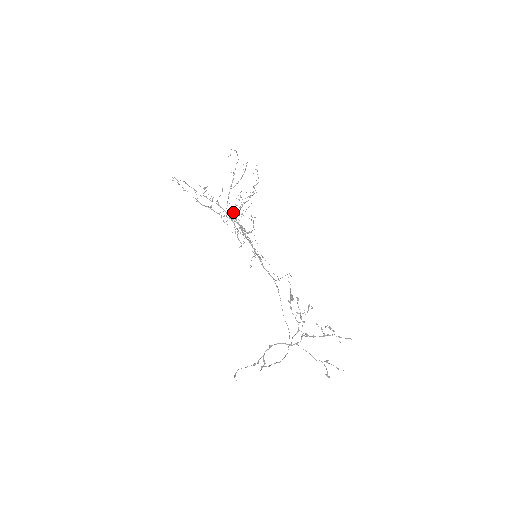
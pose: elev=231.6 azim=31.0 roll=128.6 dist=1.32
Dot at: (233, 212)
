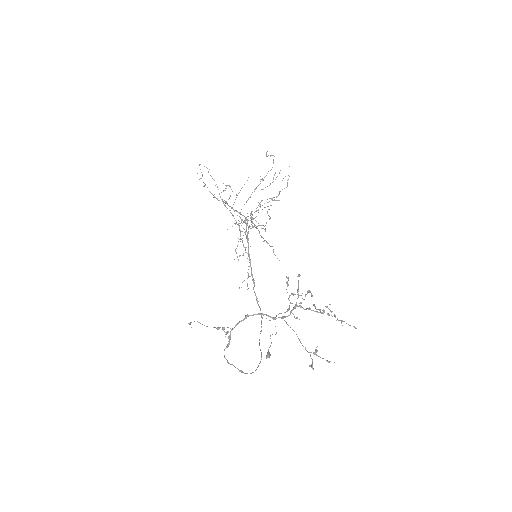
Dot at: (245, 219)
